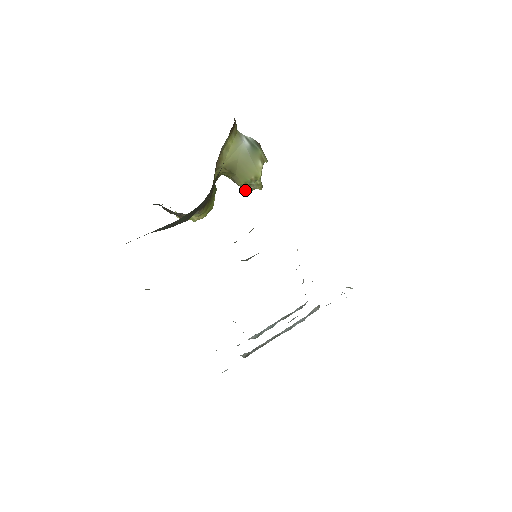
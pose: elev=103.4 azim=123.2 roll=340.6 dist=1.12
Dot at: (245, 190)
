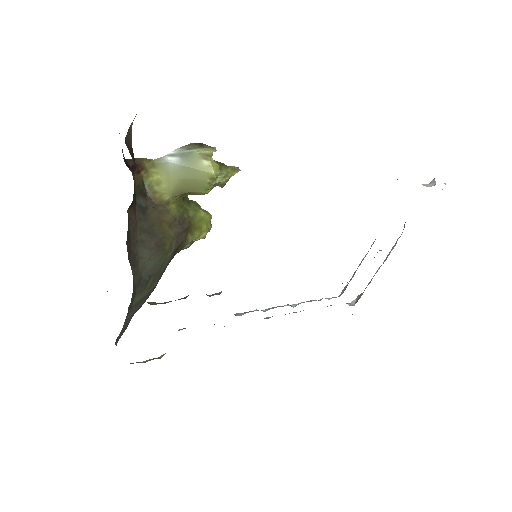
Dot at: occluded
